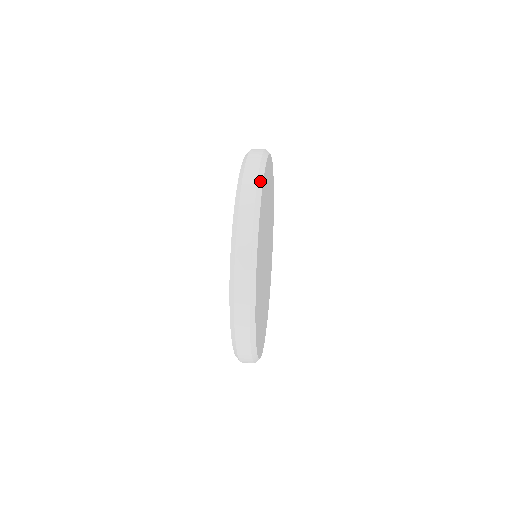
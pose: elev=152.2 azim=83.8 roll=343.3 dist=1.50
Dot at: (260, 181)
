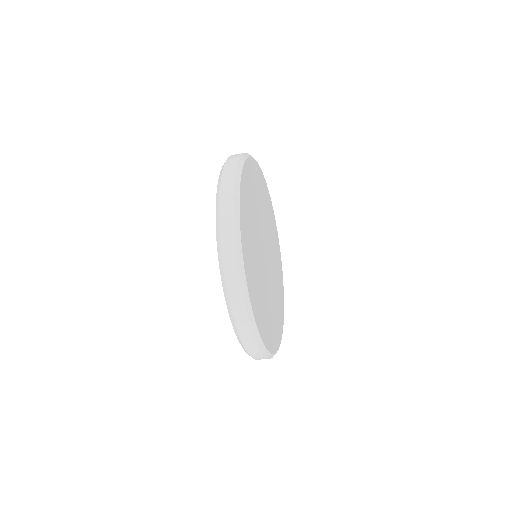
Dot at: occluded
